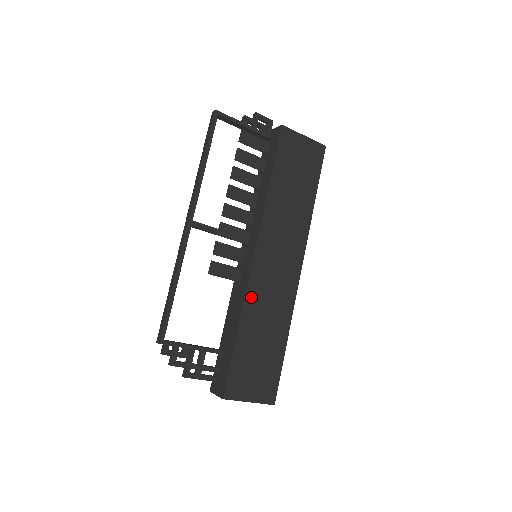
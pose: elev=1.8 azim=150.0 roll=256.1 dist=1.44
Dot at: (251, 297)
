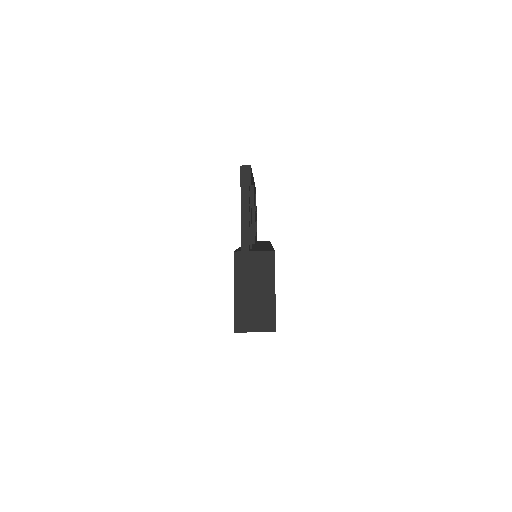
Dot at: occluded
